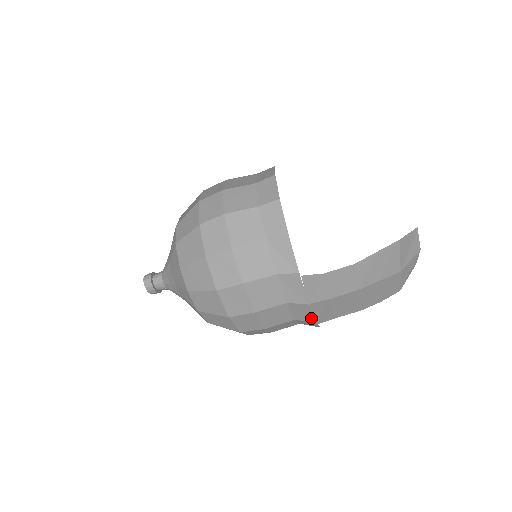
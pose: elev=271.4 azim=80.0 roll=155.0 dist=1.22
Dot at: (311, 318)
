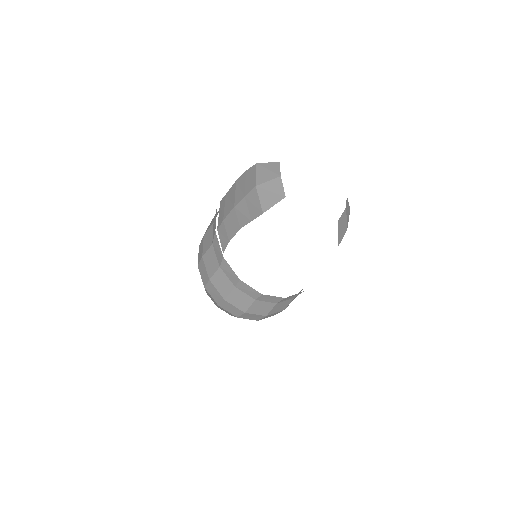
Dot at: occluded
